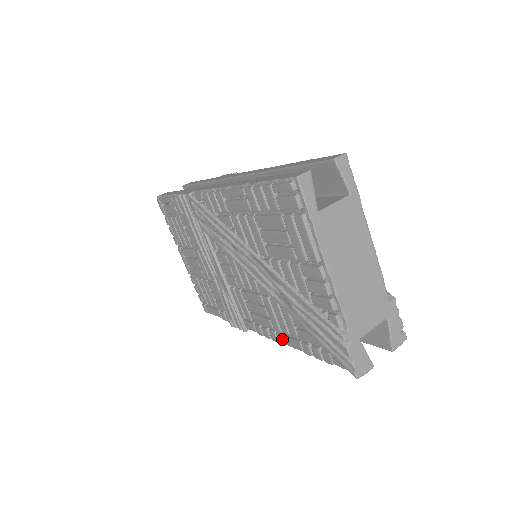
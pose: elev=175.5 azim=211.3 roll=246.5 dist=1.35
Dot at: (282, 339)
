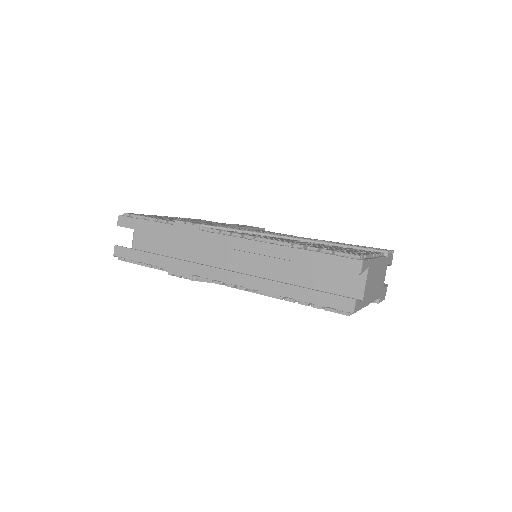
Dot at: occluded
